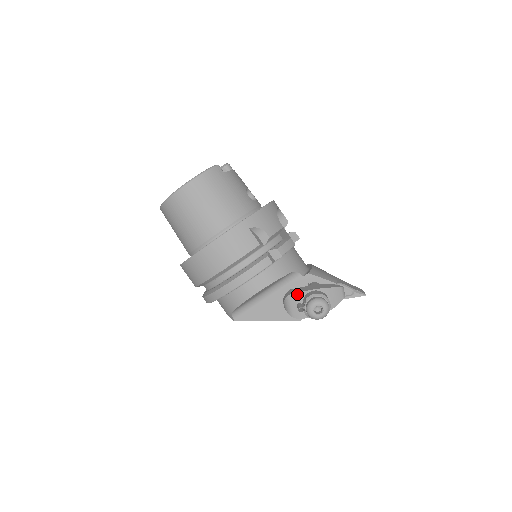
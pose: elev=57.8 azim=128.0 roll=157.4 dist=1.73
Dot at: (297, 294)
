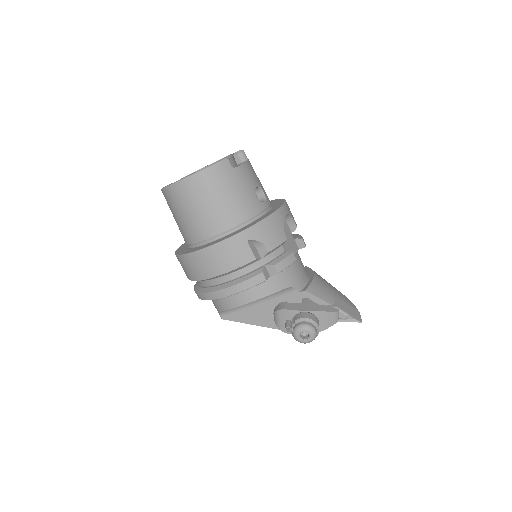
Dot at: (288, 311)
